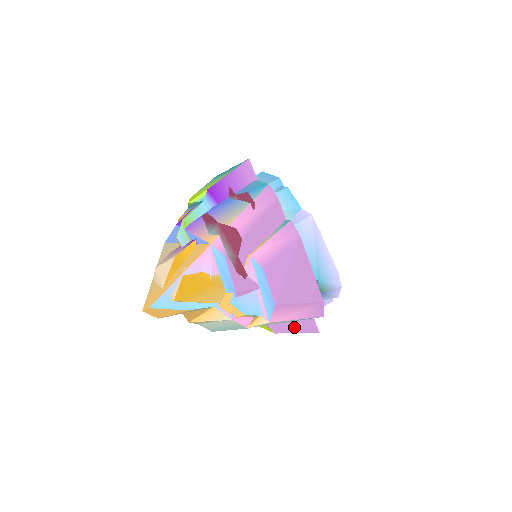
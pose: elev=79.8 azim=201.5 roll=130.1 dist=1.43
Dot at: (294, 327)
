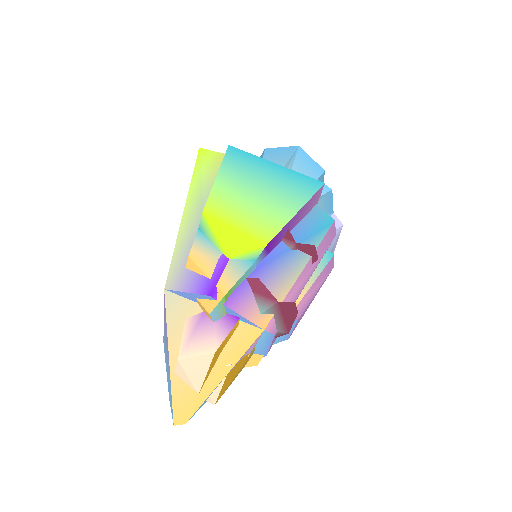
Dot at: occluded
